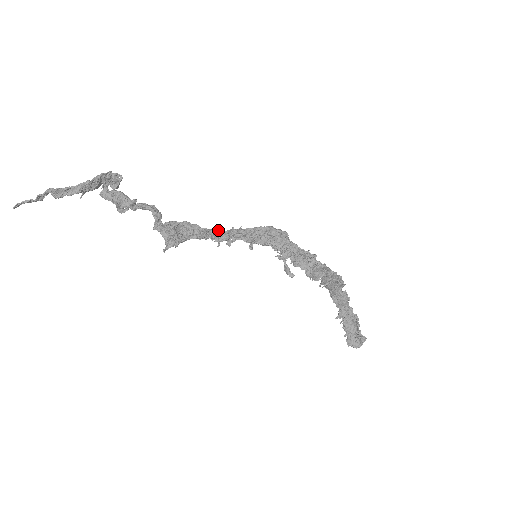
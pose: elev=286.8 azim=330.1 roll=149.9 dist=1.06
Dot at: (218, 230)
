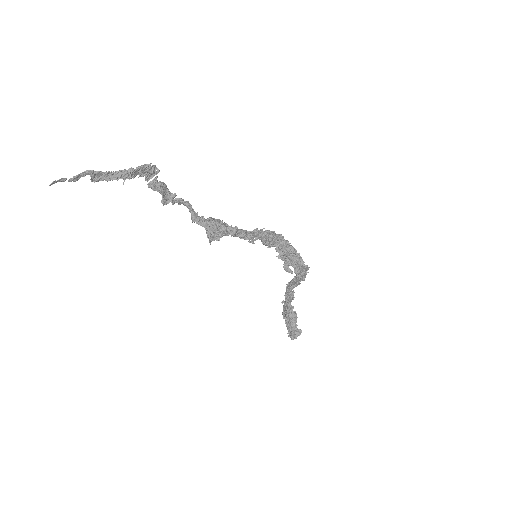
Dot at: (244, 230)
